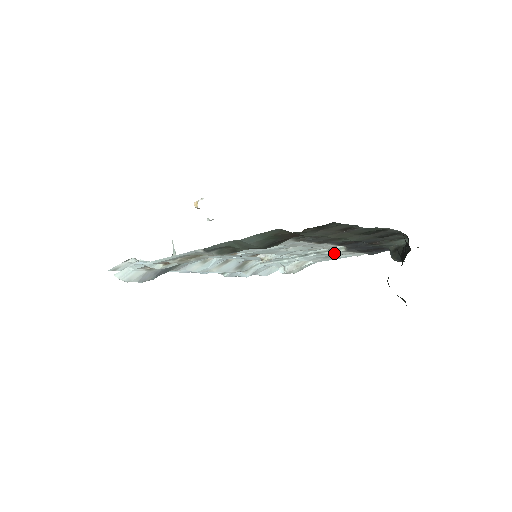
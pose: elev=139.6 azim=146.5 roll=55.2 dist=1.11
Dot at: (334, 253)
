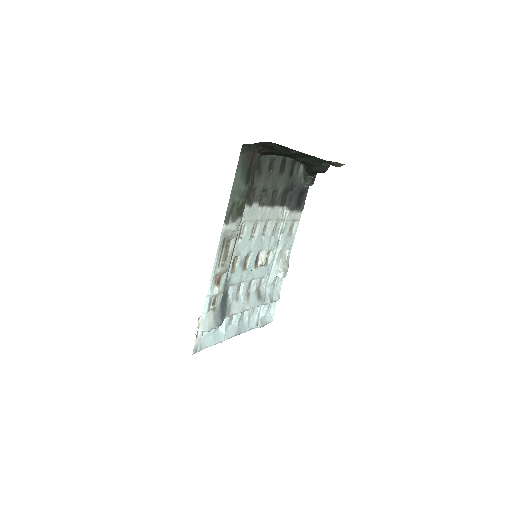
Dot at: (287, 221)
